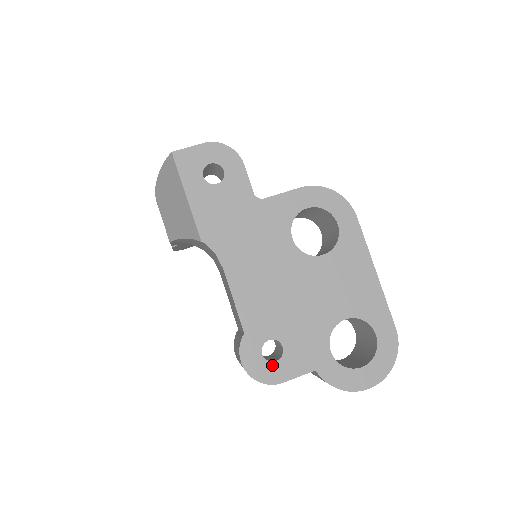
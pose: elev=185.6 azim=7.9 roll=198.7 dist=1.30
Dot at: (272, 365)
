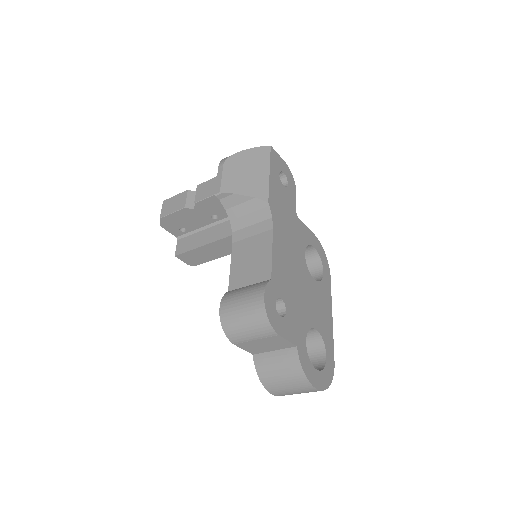
Dot at: (278, 317)
